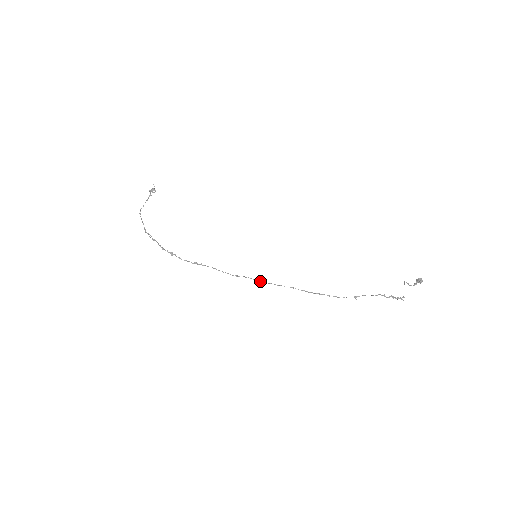
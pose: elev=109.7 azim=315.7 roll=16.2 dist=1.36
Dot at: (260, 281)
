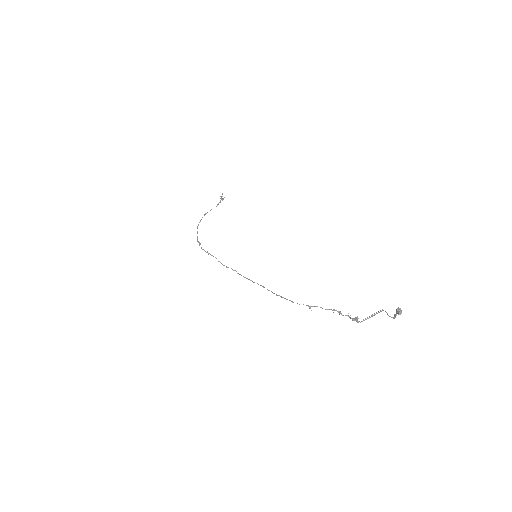
Dot at: occluded
